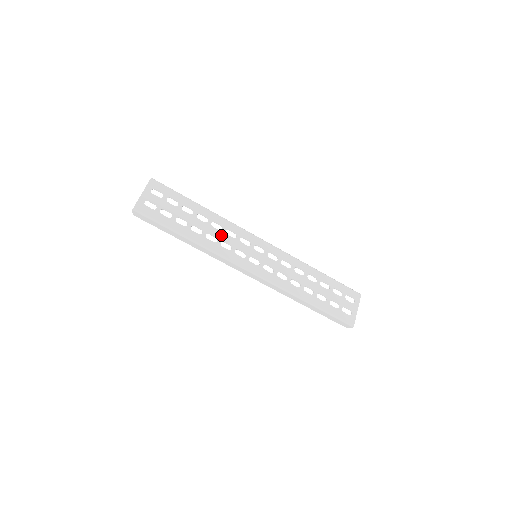
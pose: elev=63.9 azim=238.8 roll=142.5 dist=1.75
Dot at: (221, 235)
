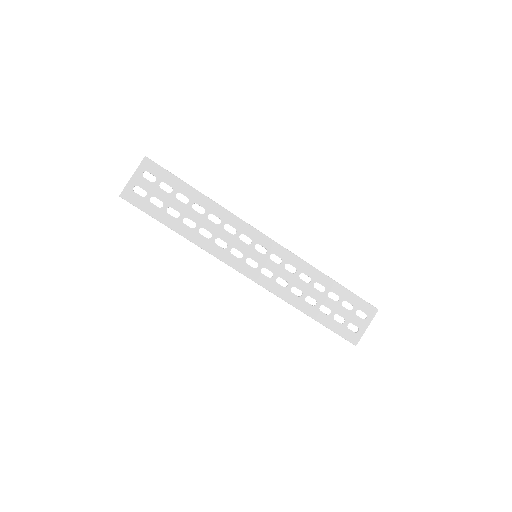
Dot at: (217, 230)
